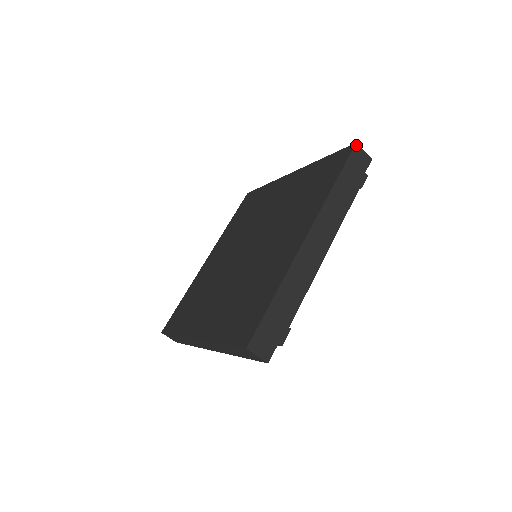
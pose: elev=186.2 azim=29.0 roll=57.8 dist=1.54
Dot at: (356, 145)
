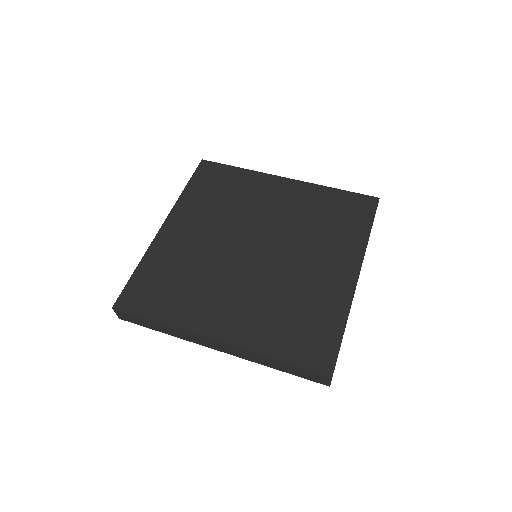
Dot at: occluded
